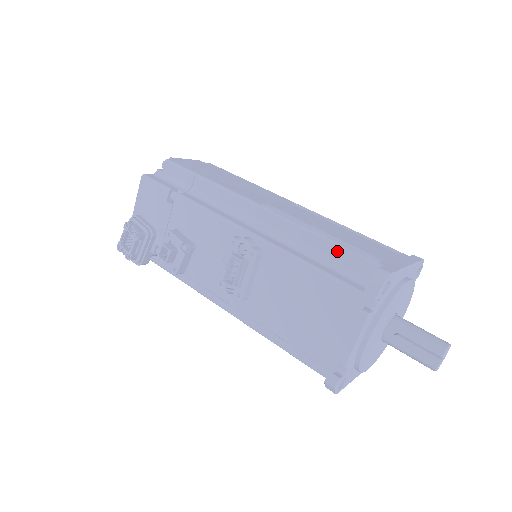
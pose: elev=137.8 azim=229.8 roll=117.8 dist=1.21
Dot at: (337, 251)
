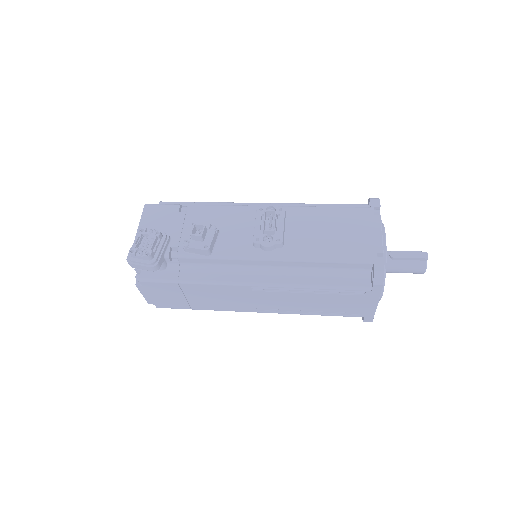
Dot at: (334, 206)
